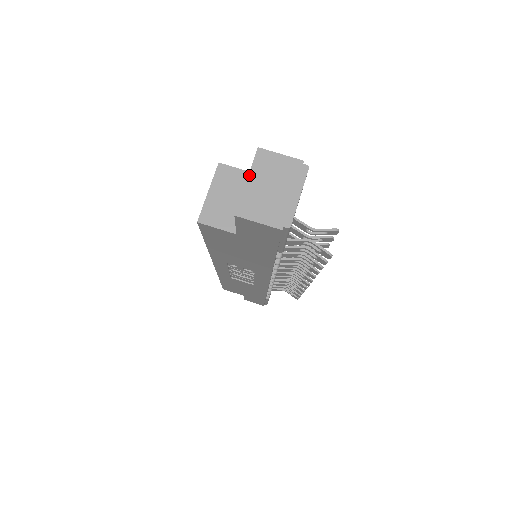
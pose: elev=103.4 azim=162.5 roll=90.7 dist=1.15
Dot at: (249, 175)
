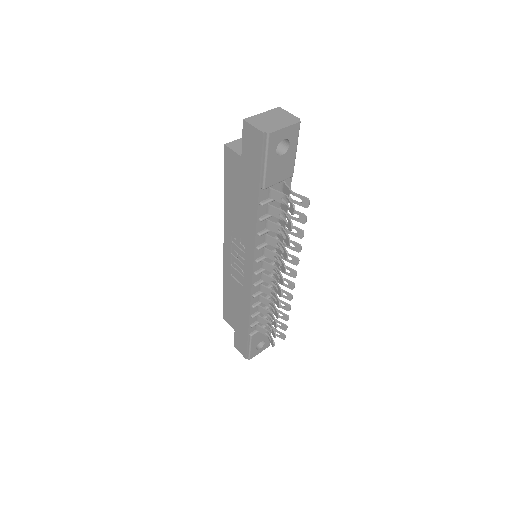
Dot at: (265, 112)
